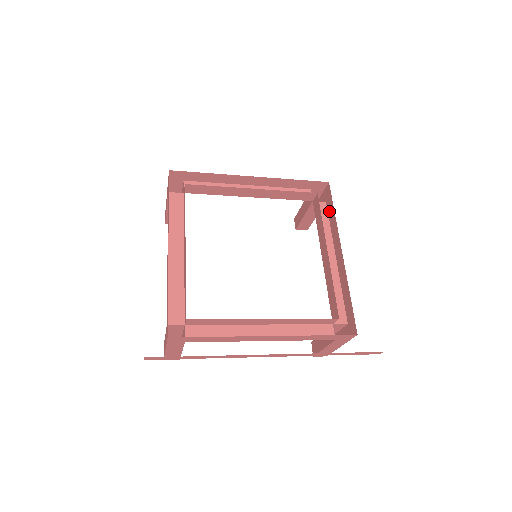
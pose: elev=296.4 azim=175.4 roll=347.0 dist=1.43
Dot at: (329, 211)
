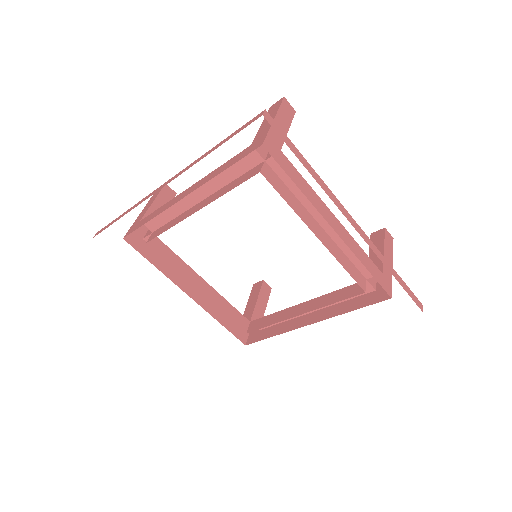
Dot at: (291, 169)
